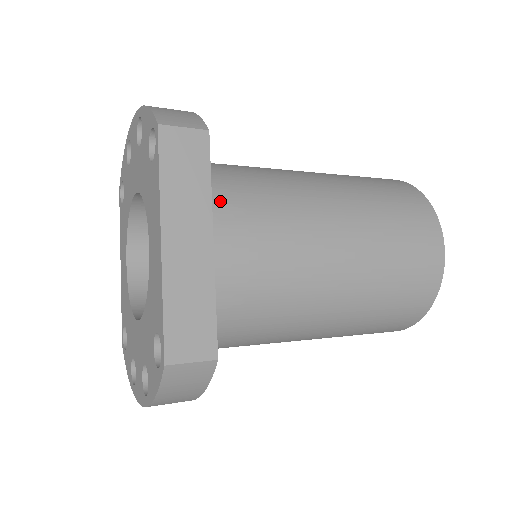
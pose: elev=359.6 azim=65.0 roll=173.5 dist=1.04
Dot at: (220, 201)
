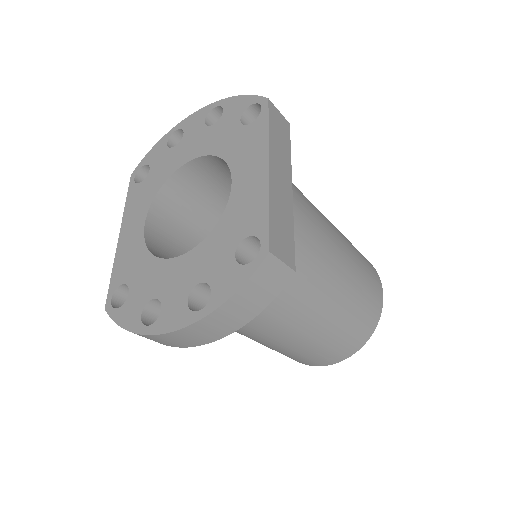
Dot at: occluded
